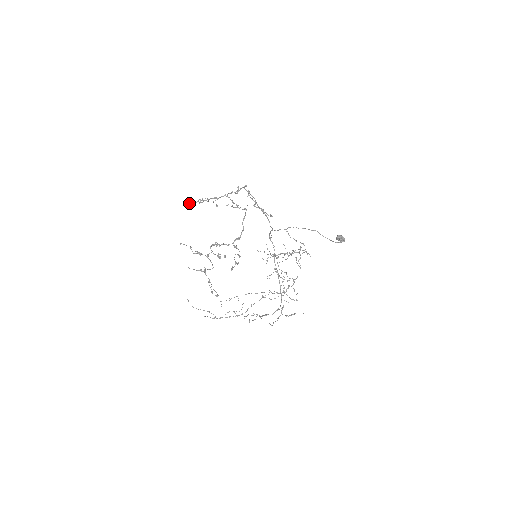
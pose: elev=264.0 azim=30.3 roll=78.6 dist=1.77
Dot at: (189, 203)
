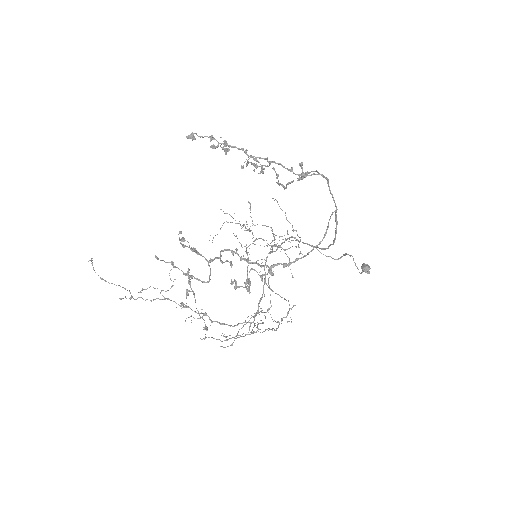
Dot at: (192, 136)
